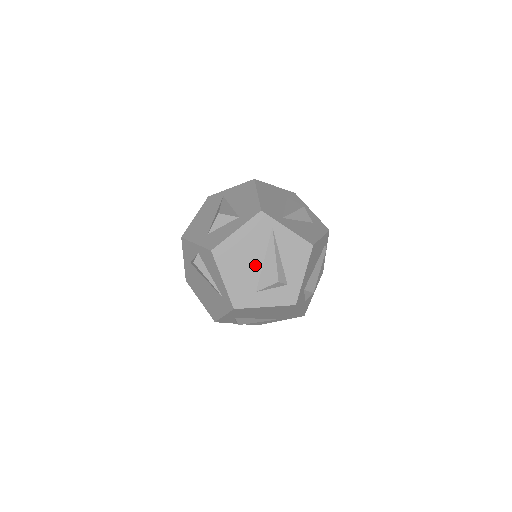
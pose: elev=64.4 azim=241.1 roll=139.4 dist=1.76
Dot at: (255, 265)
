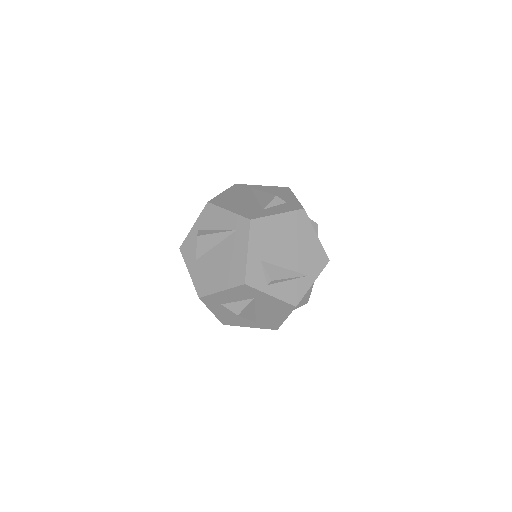
Dot at: (250, 201)
